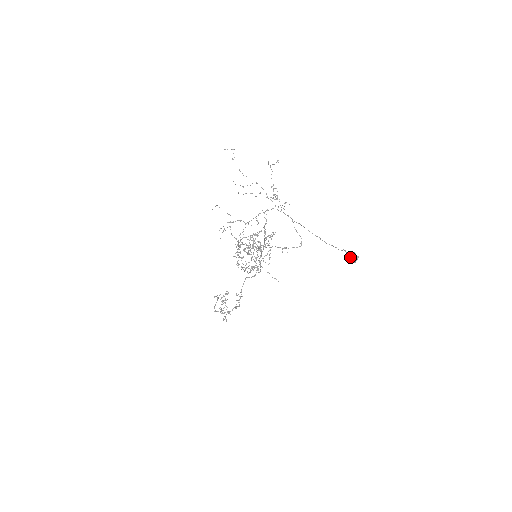
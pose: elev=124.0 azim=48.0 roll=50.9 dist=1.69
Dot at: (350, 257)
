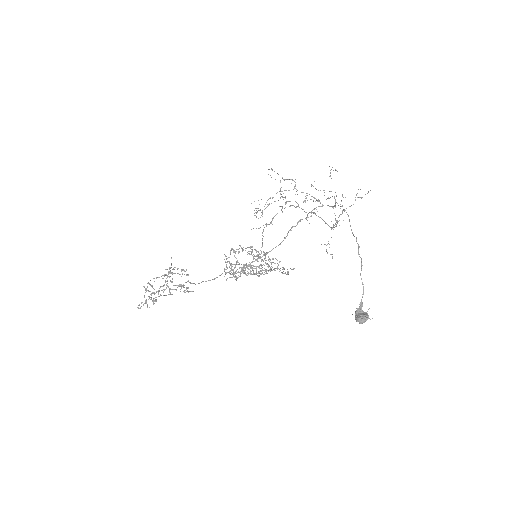
Dot at: (359, 312)
